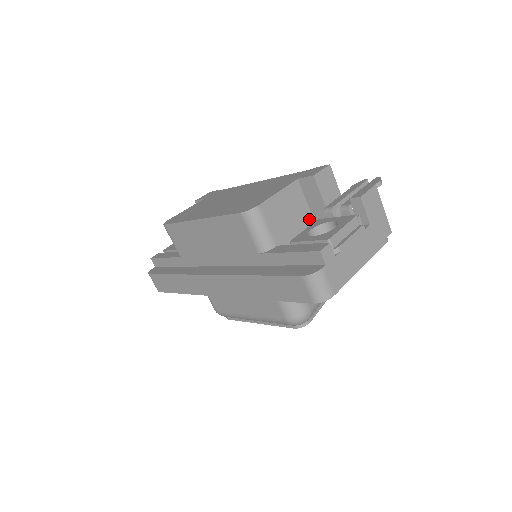
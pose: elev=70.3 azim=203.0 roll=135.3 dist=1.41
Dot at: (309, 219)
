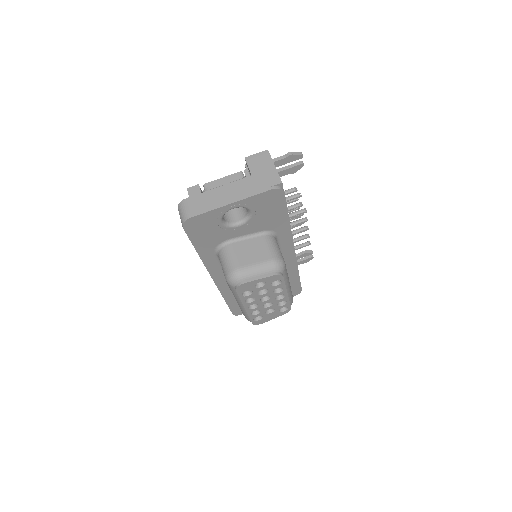
Dot at: occluded
